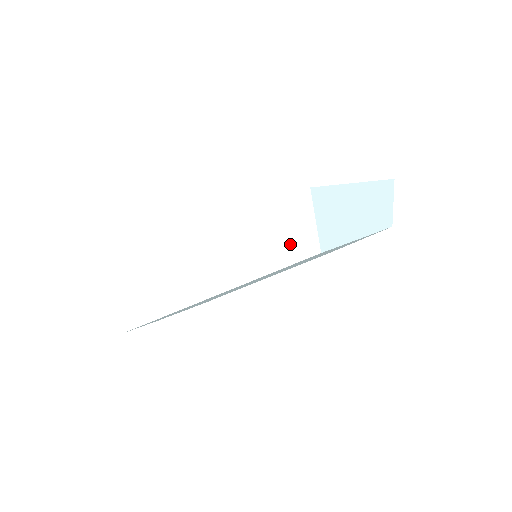
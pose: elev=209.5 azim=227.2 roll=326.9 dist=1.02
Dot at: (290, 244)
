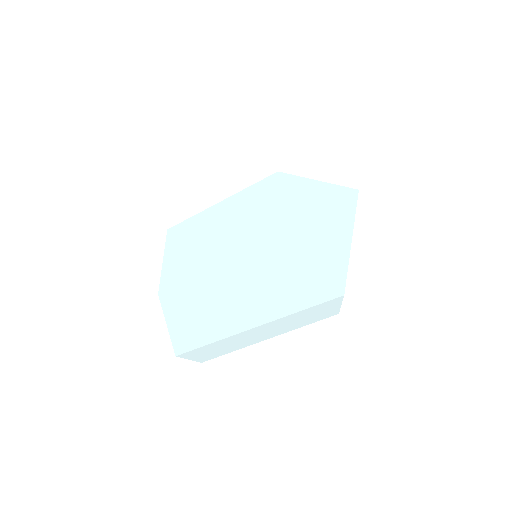
Dot at: (322, 315)
